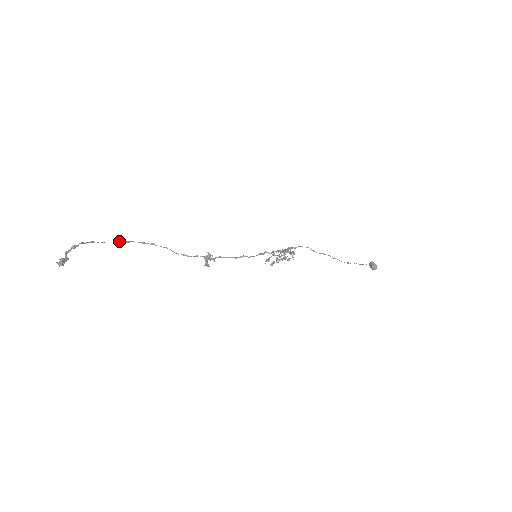
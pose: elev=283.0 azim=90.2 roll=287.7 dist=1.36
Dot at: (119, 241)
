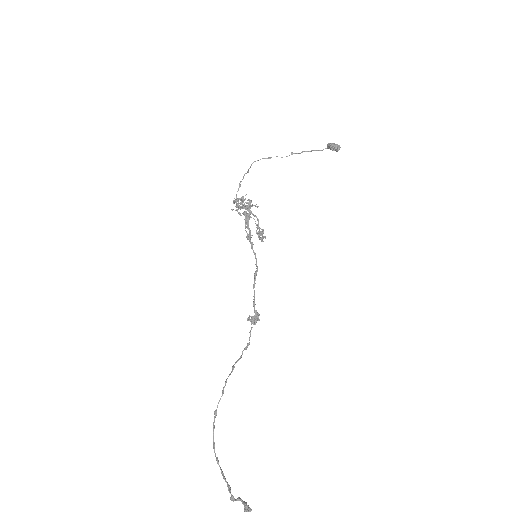
Dot at: occluded
